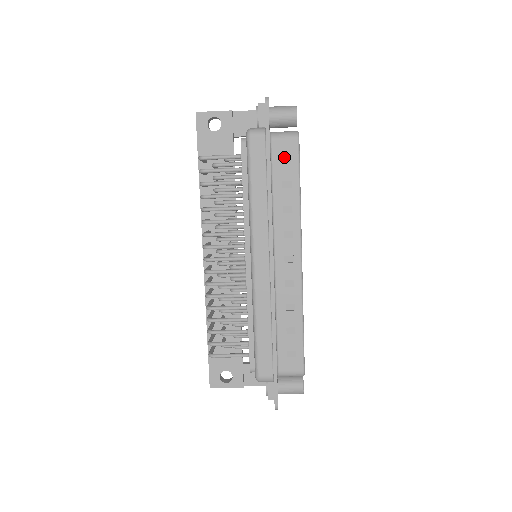
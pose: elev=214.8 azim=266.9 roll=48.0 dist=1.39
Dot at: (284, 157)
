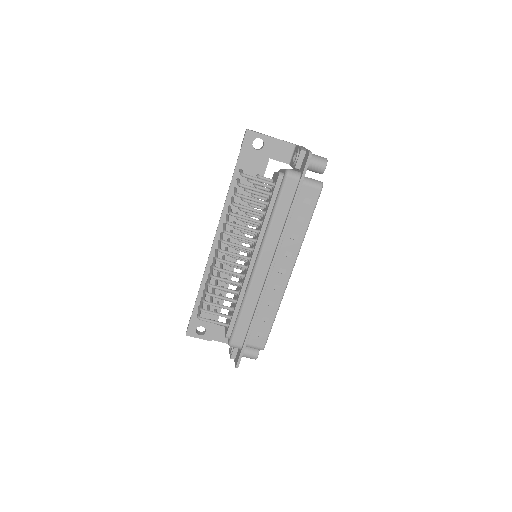
Dot at: (306, 199)
